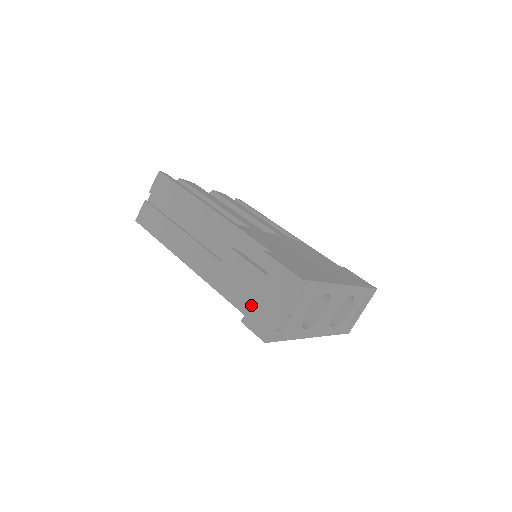
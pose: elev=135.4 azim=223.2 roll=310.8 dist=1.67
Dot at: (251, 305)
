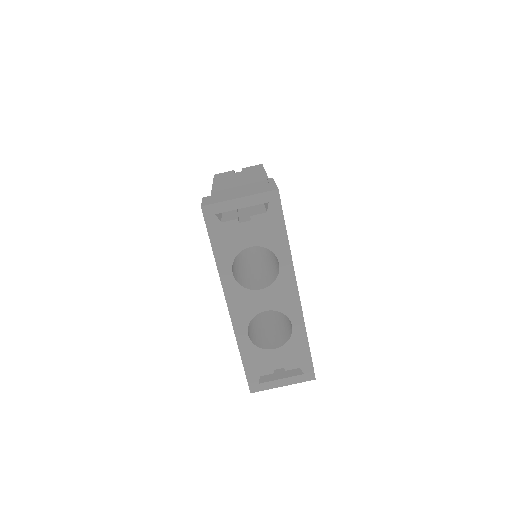
Dot at: (223, 193)
